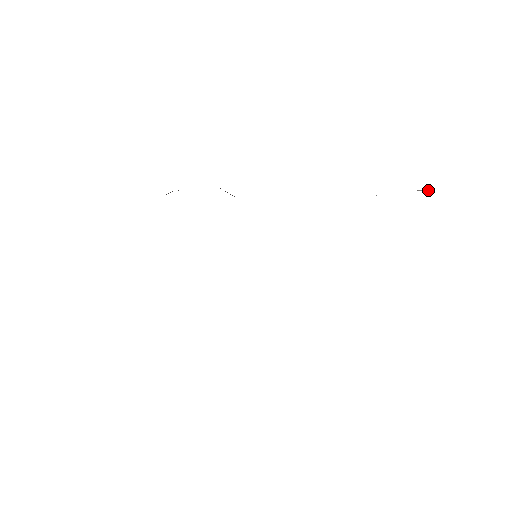
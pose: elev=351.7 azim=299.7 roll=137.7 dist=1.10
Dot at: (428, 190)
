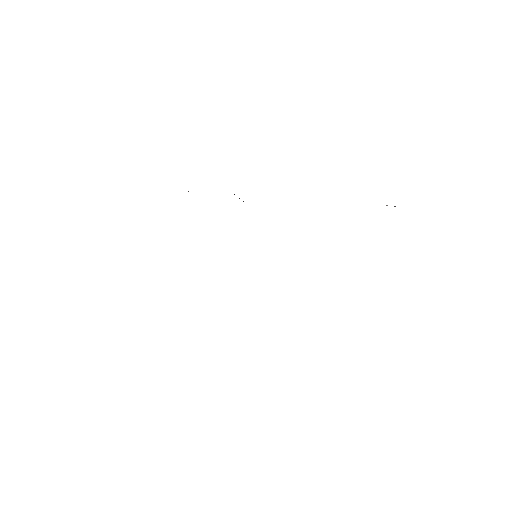
Dot at: (394, 206)
